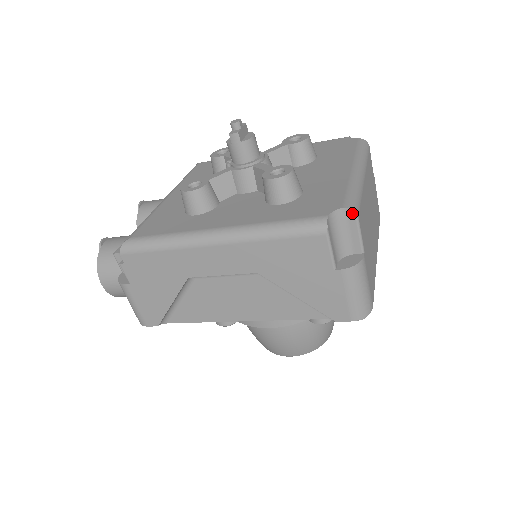
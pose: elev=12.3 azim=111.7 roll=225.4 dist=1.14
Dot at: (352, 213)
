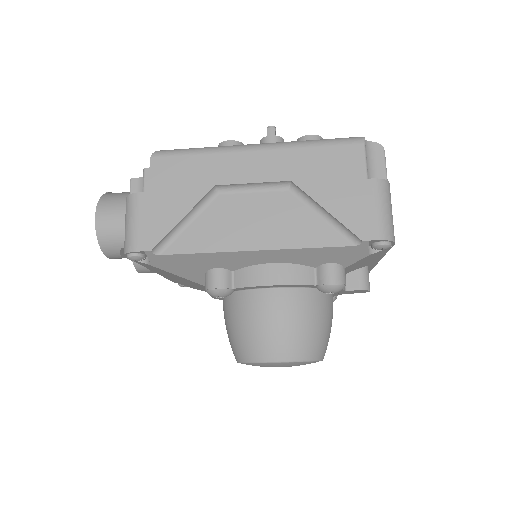
Dot at: (380, 147)
